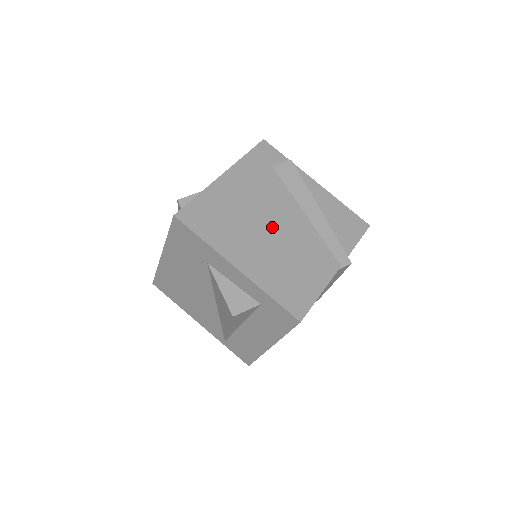
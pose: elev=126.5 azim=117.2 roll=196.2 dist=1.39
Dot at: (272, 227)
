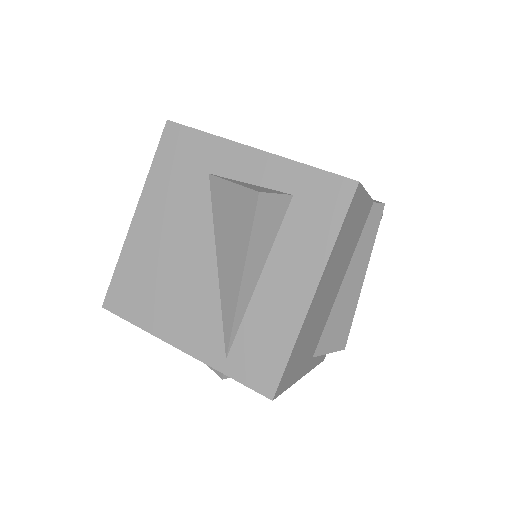
Dot at: occluded
